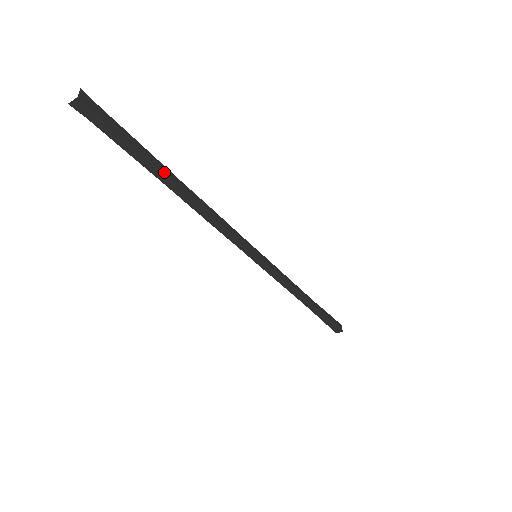
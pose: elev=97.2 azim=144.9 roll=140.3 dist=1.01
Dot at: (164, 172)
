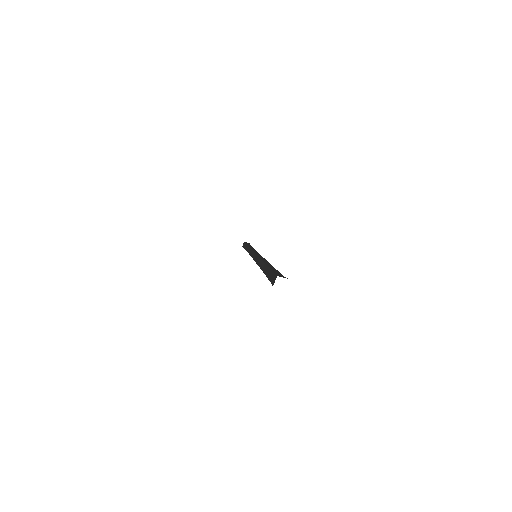
Dot at: occluded
